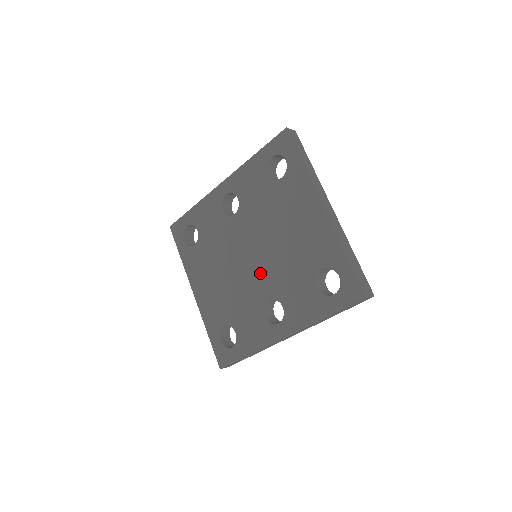
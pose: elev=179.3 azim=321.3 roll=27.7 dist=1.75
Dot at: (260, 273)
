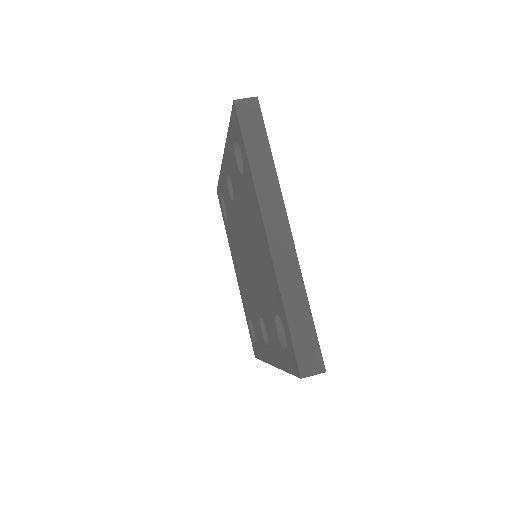
Dot at: (252, 282)
